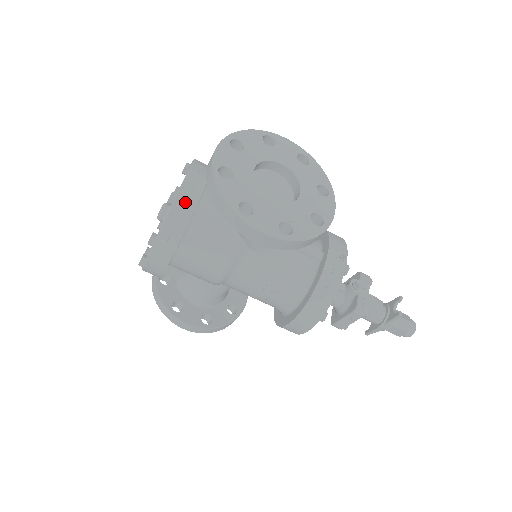
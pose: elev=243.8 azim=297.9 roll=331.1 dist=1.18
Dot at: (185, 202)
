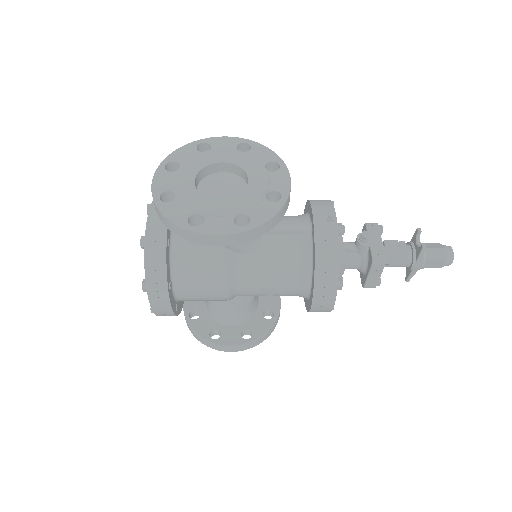
Dot at: (155, 240)
